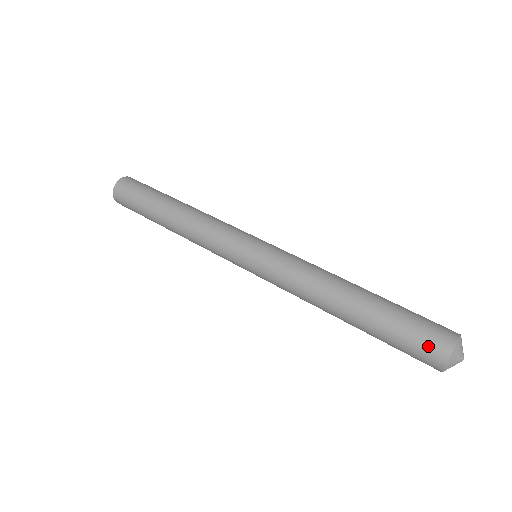
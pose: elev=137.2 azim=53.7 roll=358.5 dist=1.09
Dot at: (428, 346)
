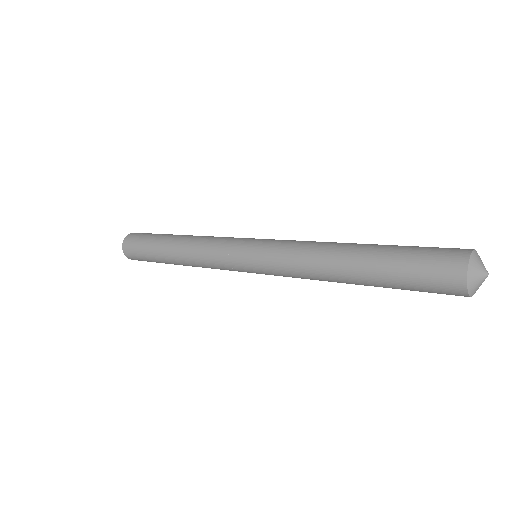
Dot at: (447, 248)
